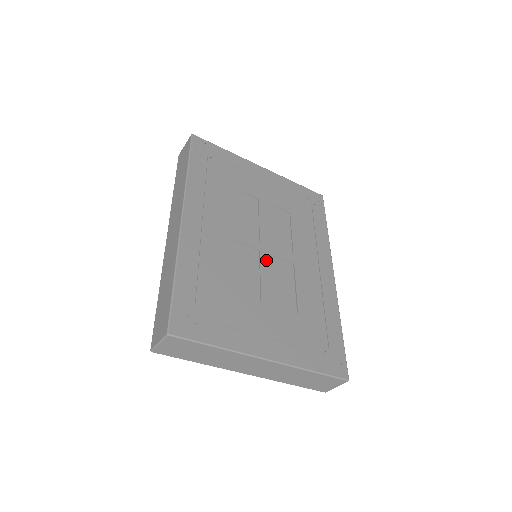
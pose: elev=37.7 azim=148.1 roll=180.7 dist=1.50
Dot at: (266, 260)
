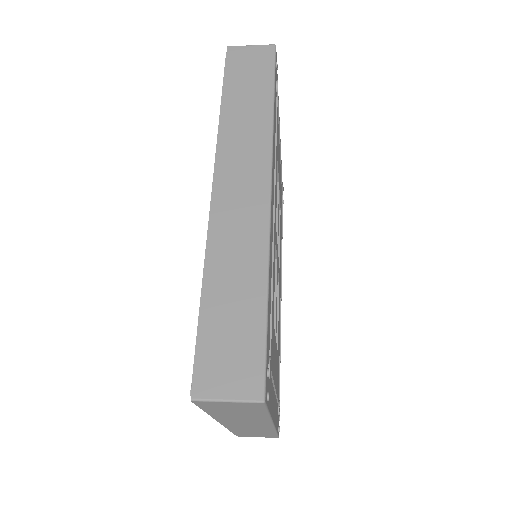
Dot at: (277, 275)
